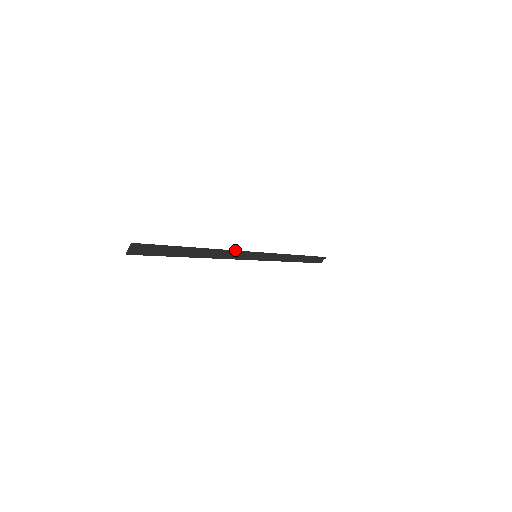
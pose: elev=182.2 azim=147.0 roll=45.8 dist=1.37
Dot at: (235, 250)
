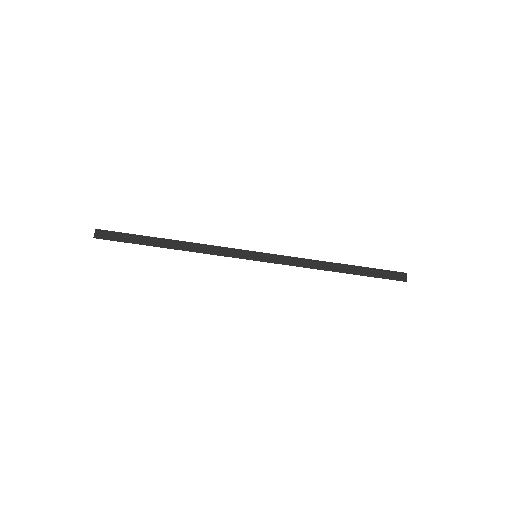
Dot at: (219, 247)
